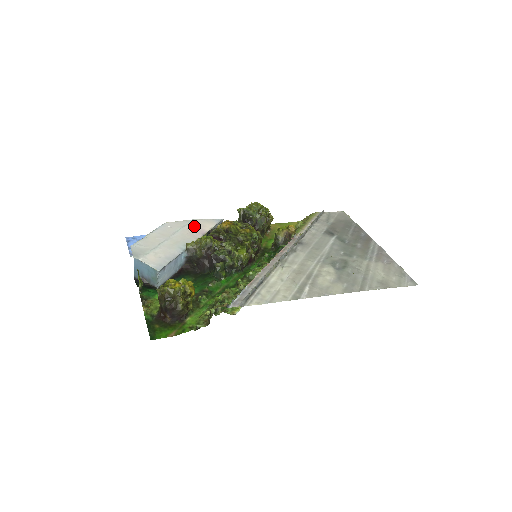
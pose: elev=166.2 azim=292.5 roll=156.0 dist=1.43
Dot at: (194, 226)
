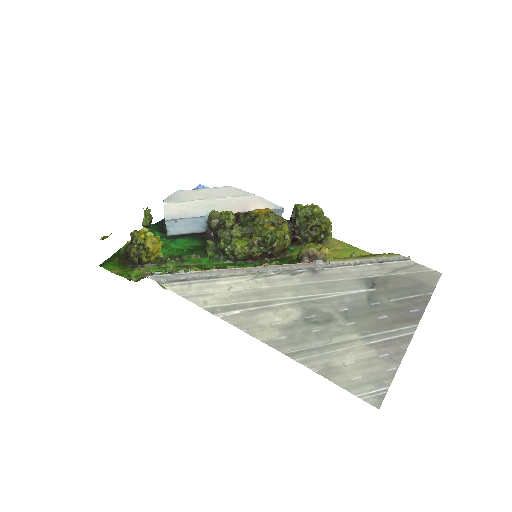
Dot at: (246, 200)
